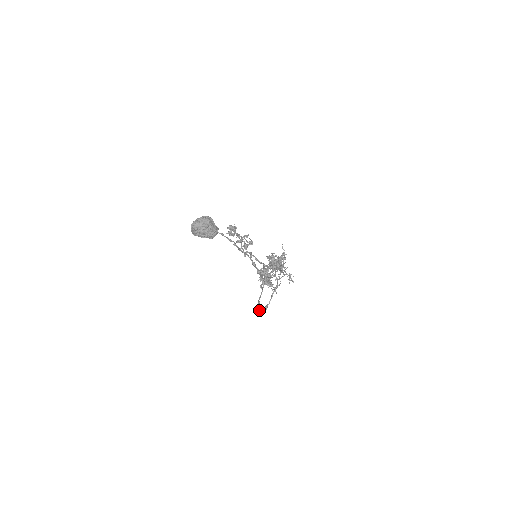
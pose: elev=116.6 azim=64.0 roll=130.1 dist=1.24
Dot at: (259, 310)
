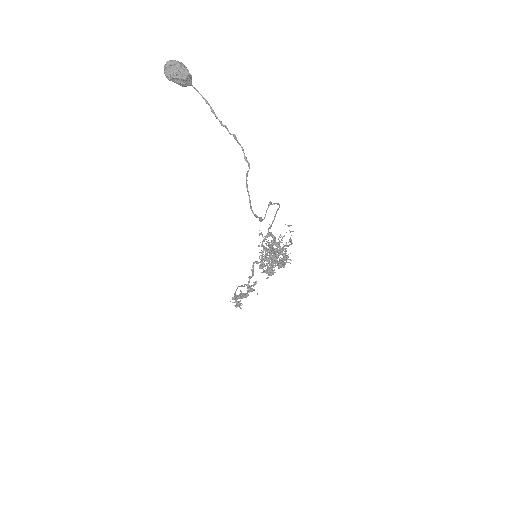
Dot at: (250, 207)
